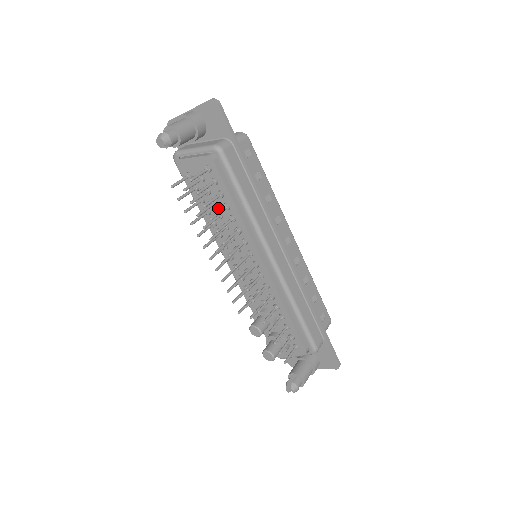
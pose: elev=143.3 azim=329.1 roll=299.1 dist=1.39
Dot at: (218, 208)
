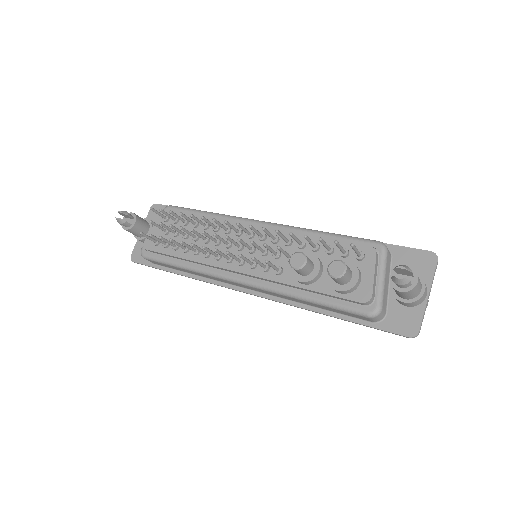
Dot at: occluded
